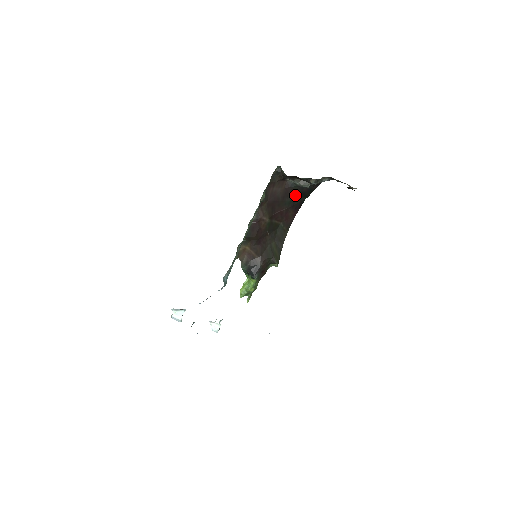
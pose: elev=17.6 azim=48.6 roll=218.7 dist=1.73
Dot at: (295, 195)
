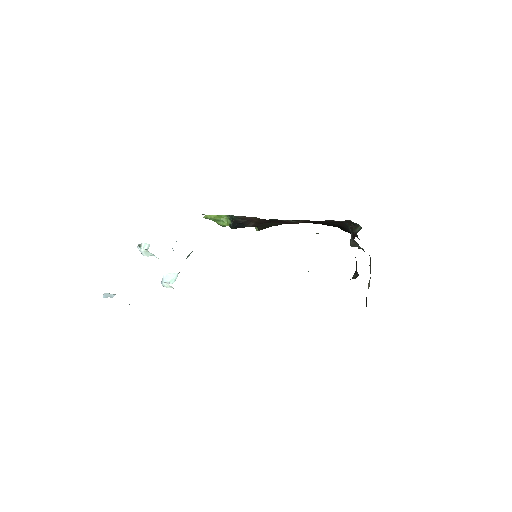
Dot at: (338, 224)
